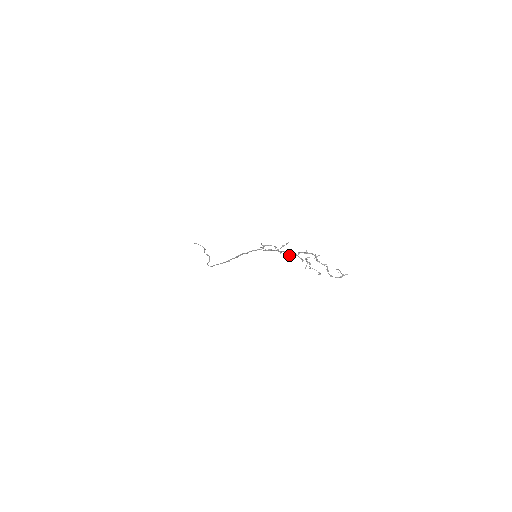
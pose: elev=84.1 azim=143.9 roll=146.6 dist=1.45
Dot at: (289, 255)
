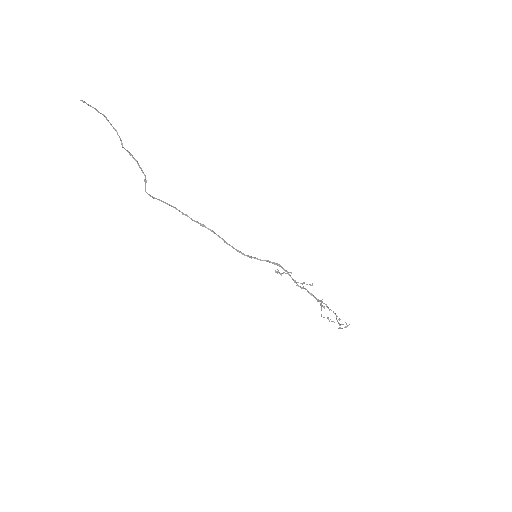
Dot at: (305, 289)
